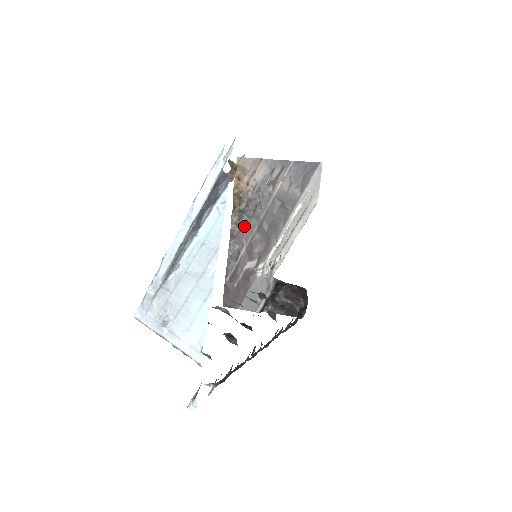
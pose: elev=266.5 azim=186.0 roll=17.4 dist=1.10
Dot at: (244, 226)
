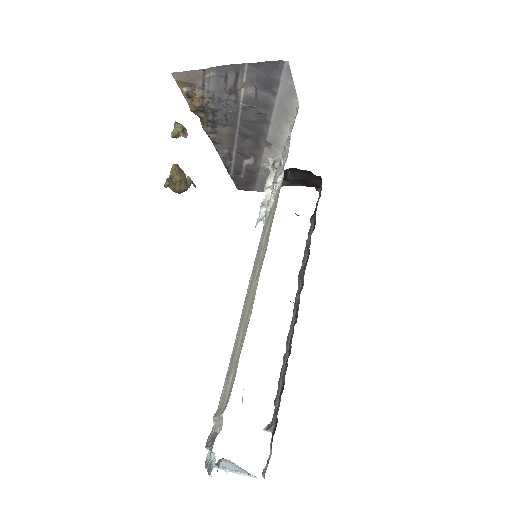
Dot at: (223, 134)
